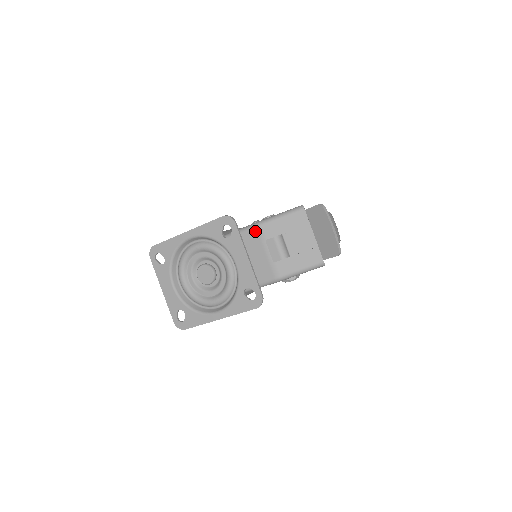
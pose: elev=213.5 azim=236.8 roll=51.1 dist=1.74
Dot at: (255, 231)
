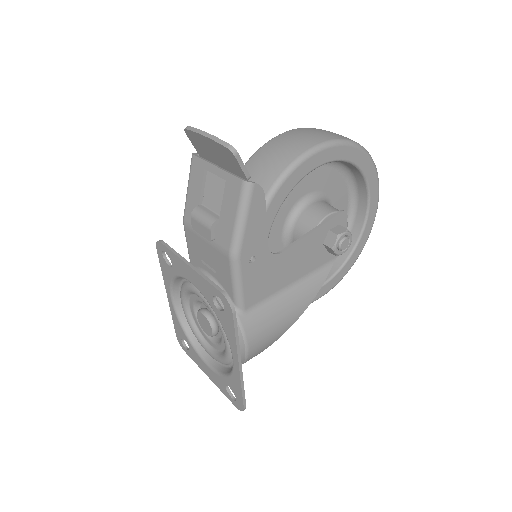
Dot at: (187, 231)
